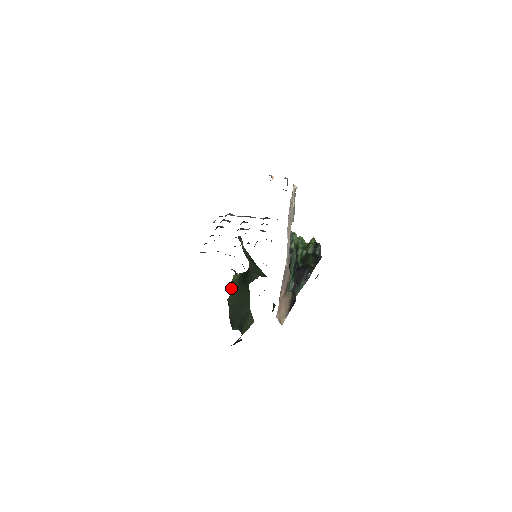
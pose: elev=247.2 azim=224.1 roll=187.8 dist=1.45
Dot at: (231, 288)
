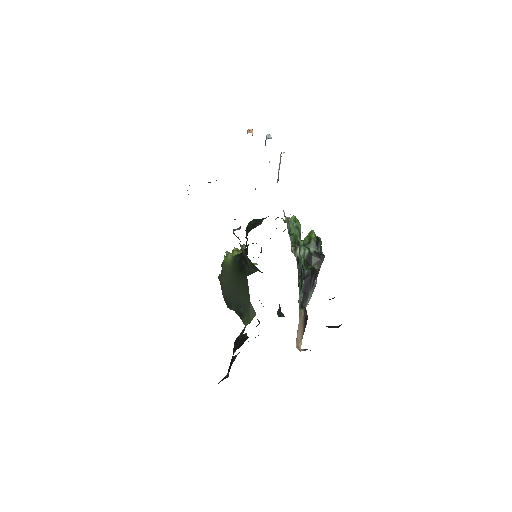
Dot at: (223, 270)
